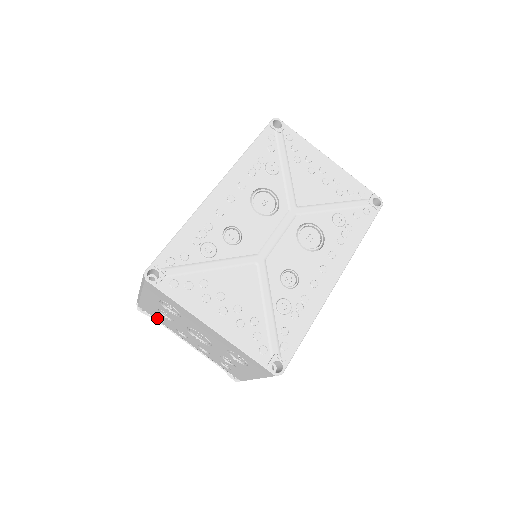
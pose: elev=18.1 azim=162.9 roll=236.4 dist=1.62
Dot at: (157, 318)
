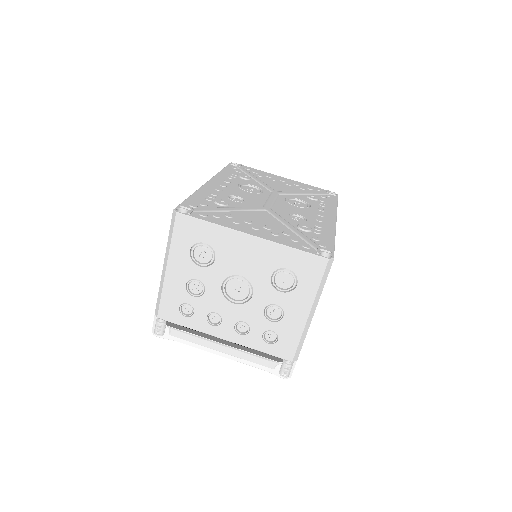
Dot at: (182, 319)
